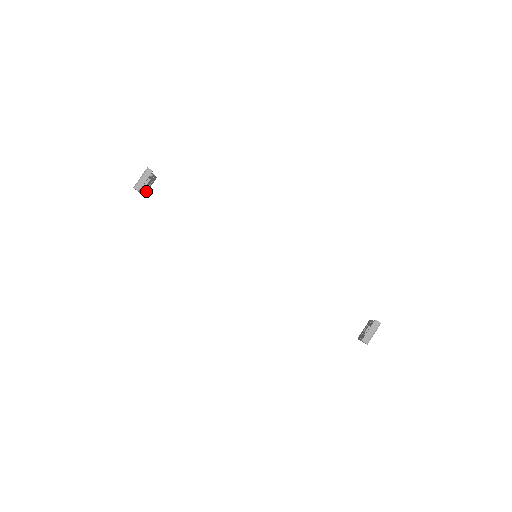
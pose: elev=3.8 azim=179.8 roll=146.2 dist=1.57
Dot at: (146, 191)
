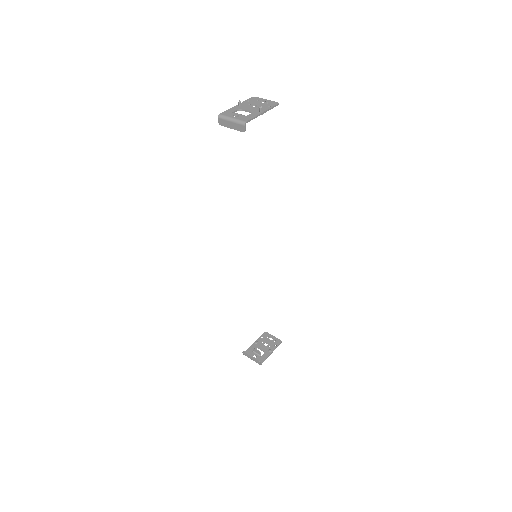
Dot at: (258, 99)
